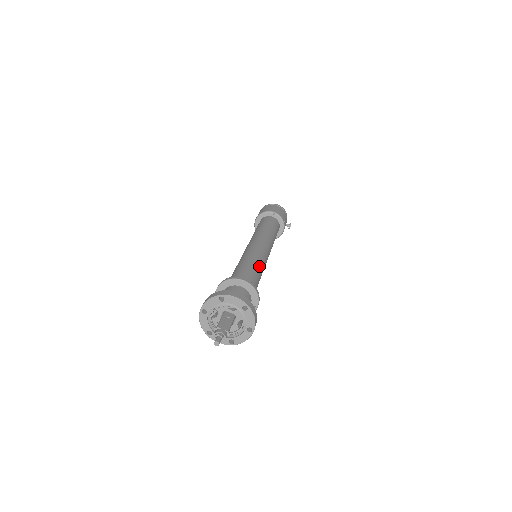
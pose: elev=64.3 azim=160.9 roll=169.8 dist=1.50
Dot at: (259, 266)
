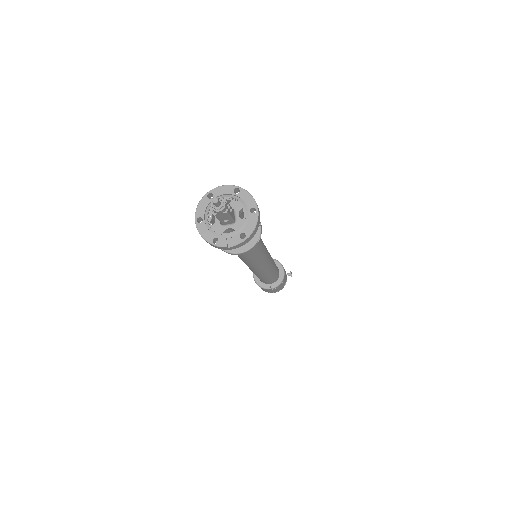
Dot at: occluded
